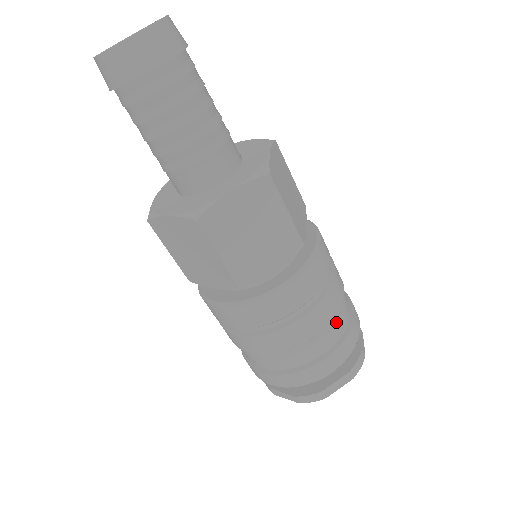
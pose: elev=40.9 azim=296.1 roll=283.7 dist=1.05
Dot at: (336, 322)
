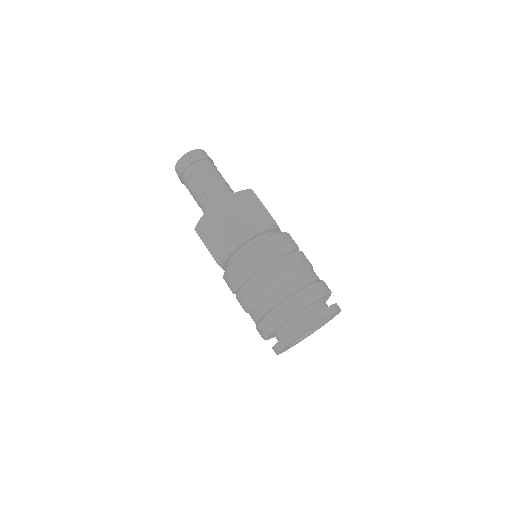
Dot at: (276, 290)
